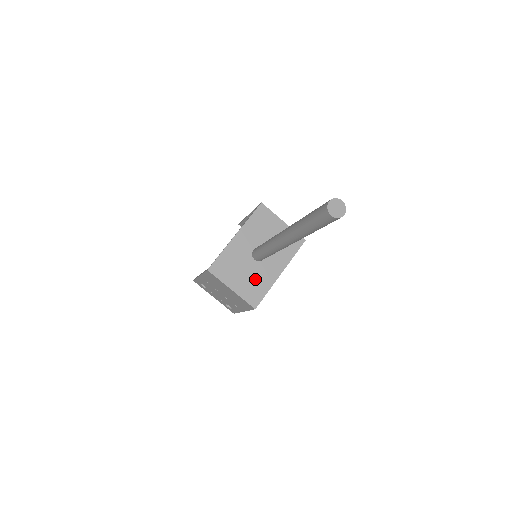
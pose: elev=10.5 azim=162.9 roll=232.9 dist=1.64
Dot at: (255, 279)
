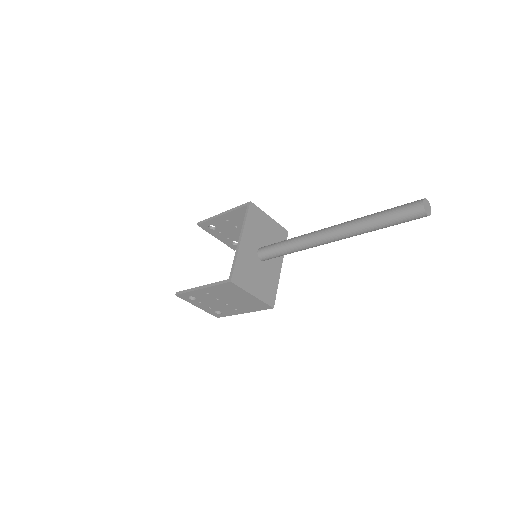
Dot at: (266, 279)
